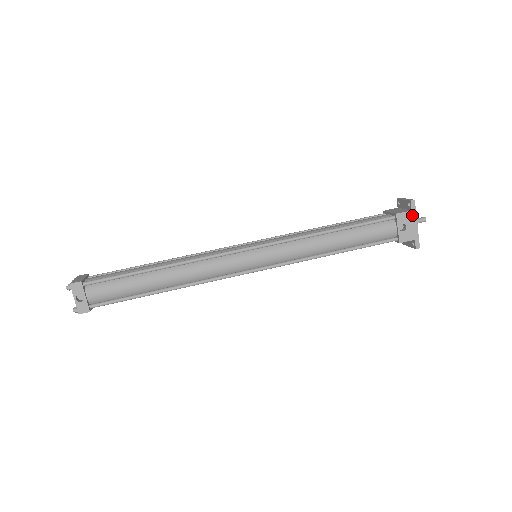
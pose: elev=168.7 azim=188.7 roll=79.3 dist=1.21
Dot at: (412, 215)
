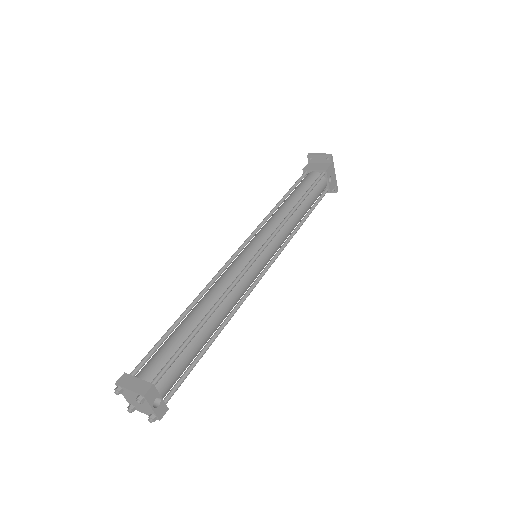
Dot at: (332, 167)
